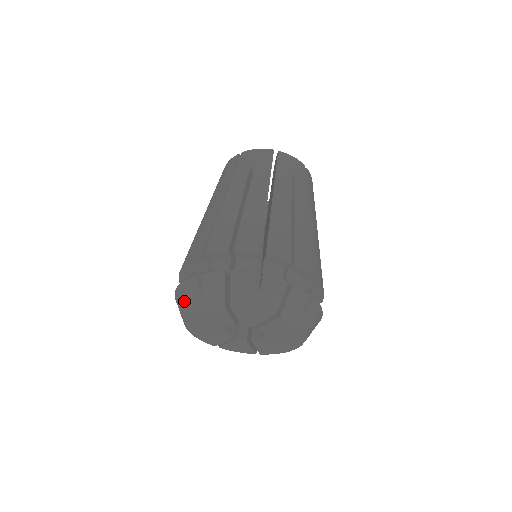
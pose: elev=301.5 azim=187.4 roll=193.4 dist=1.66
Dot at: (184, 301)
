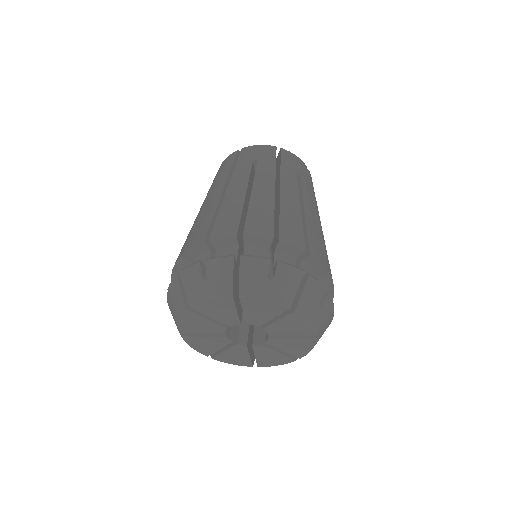
Dot at: (181, 294)
